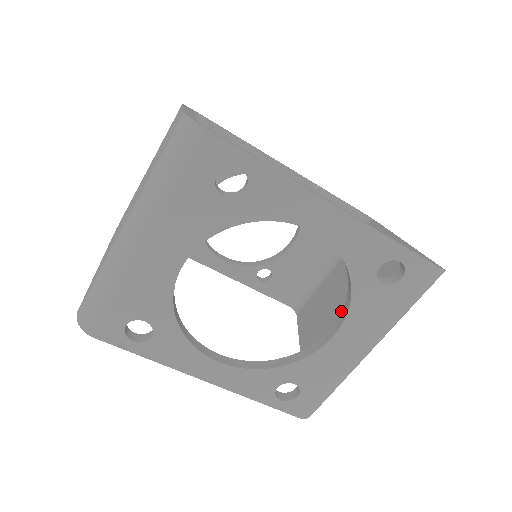
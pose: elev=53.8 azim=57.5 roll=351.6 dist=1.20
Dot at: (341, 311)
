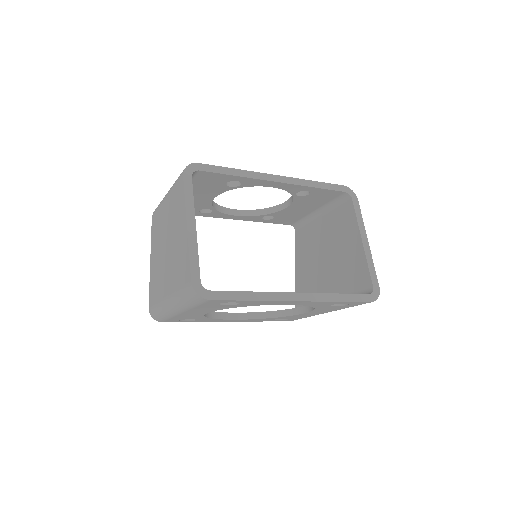
Dot at: (321, 263)
